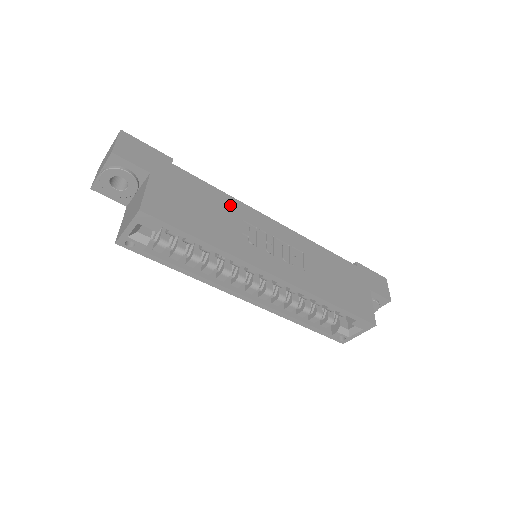
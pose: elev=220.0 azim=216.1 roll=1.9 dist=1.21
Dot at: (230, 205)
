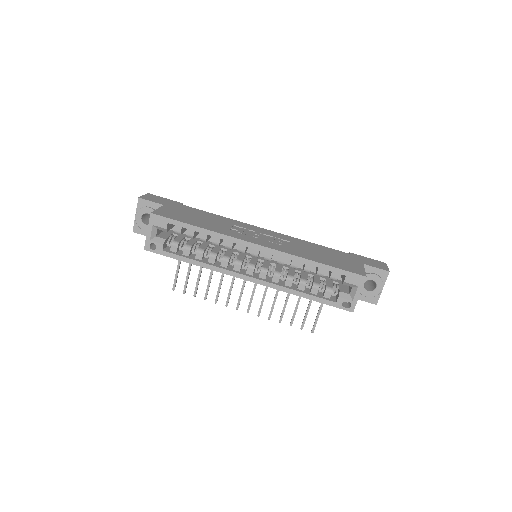
Dot at: (225, 220)
